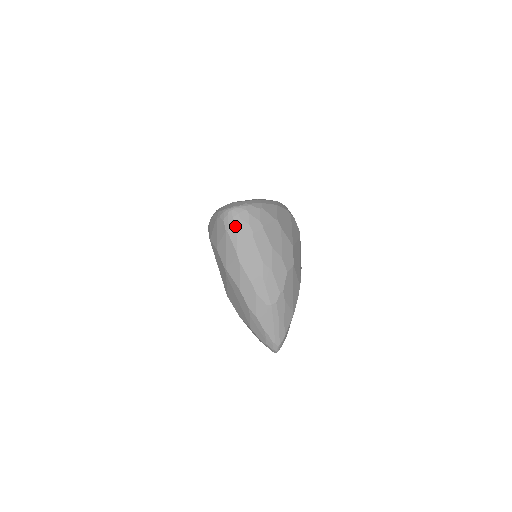
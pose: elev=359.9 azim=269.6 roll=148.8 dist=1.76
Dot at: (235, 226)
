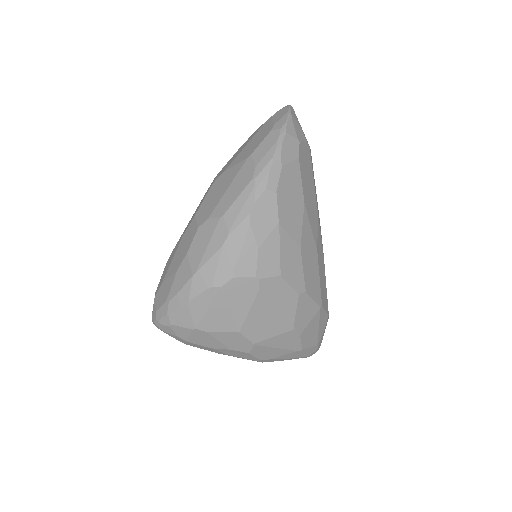
Dot at: occluded
